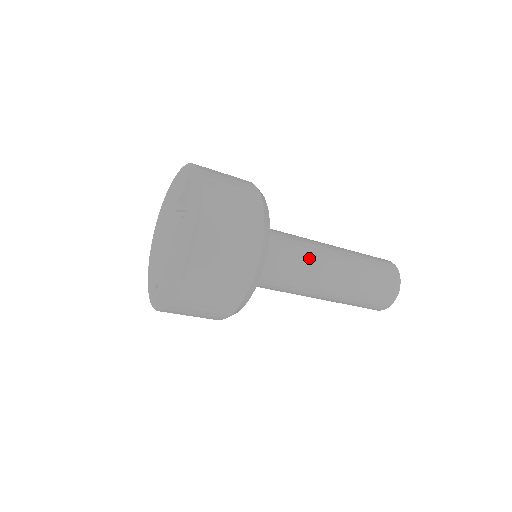
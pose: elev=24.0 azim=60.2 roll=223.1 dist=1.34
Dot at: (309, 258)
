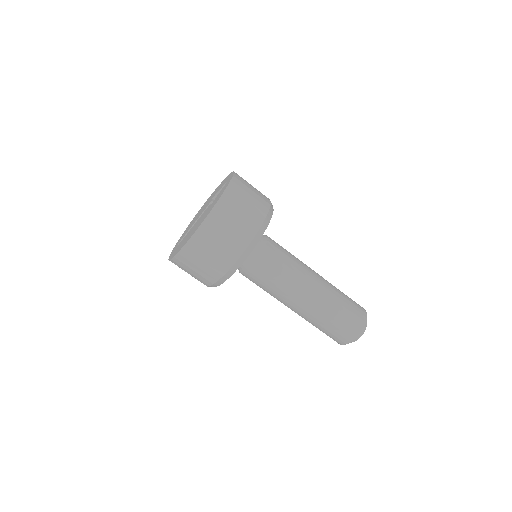
Dot at: (292, 273)
